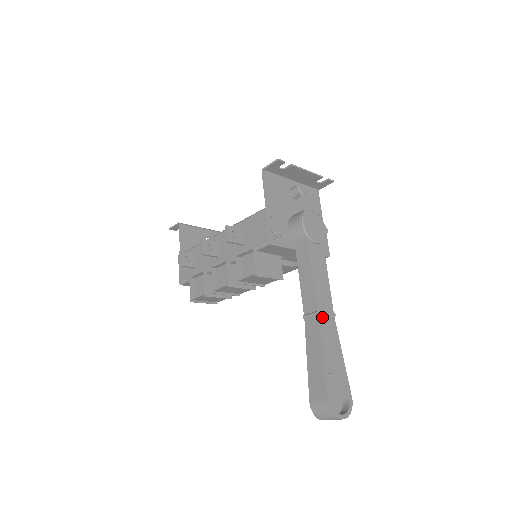
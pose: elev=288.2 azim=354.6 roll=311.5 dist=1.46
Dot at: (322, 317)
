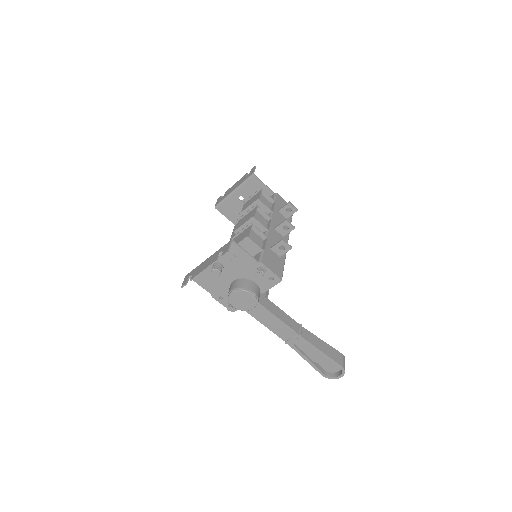
Dot at: (291, 342)
